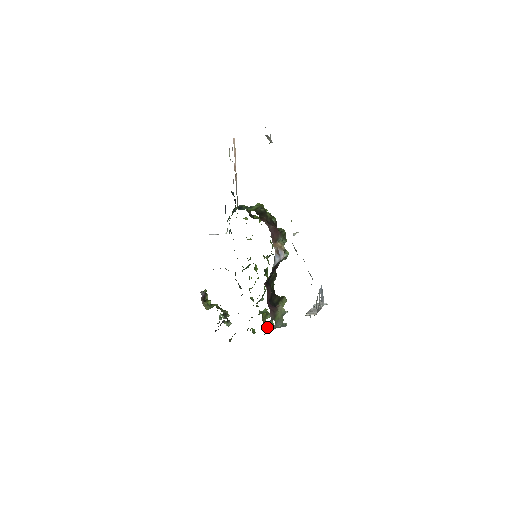
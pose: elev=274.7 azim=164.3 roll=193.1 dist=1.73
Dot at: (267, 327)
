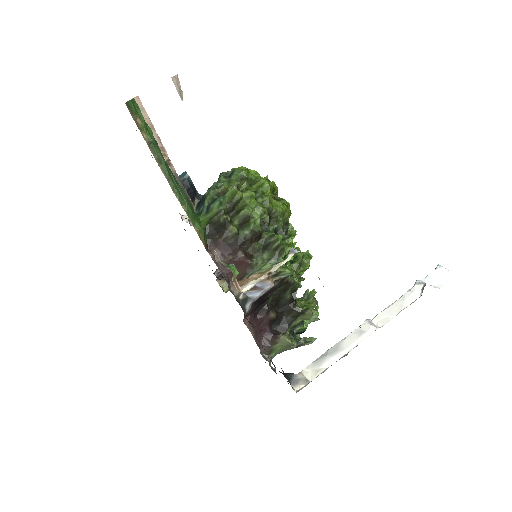
Dot at: (306, 321)
